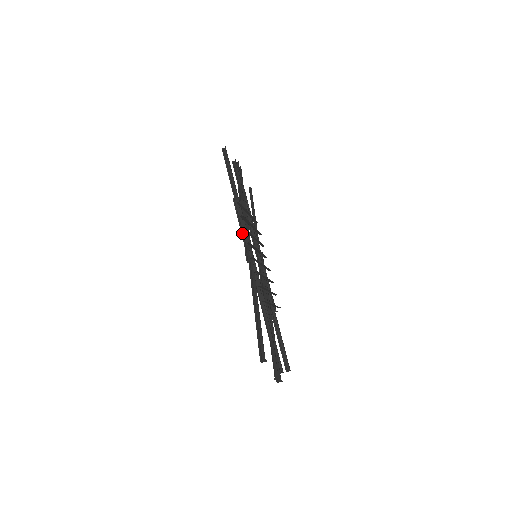
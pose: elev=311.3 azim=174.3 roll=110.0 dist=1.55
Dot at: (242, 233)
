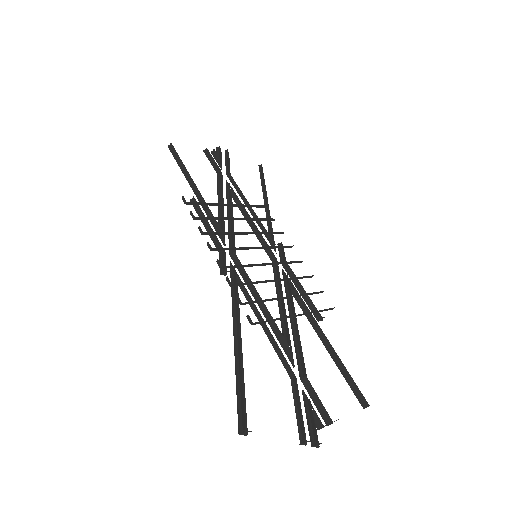
Dot at: (212, 238)
